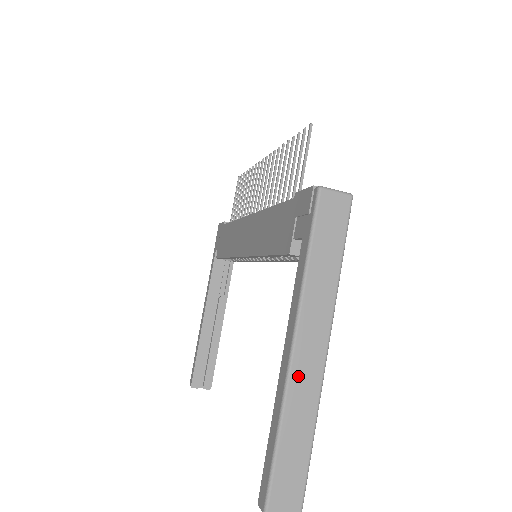
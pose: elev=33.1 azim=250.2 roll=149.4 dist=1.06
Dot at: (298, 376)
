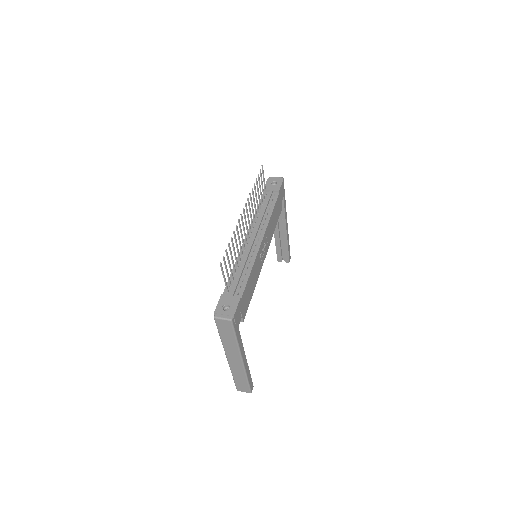
Dot at: (233, 365)
